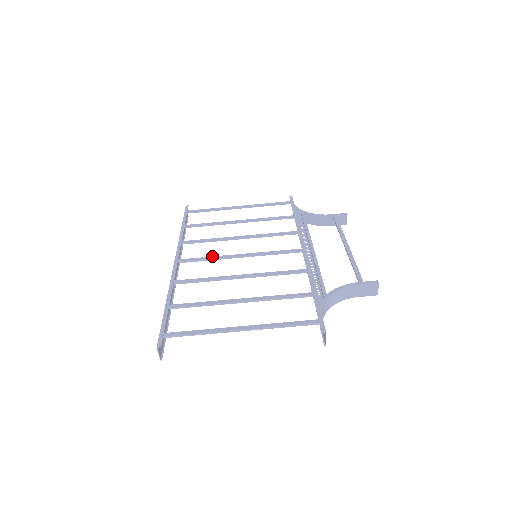
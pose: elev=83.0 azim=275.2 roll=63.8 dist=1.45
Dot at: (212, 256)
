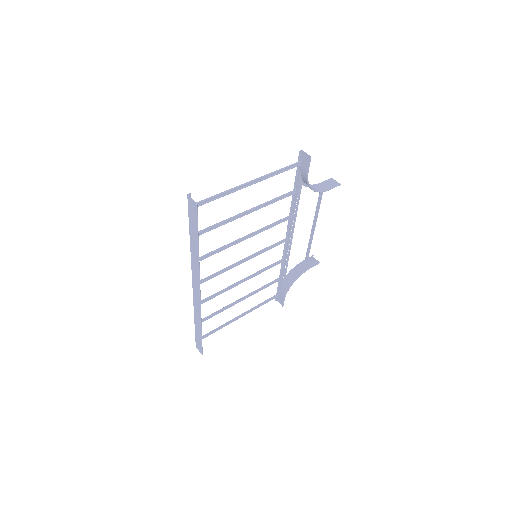
Dot at: (222, 271)
